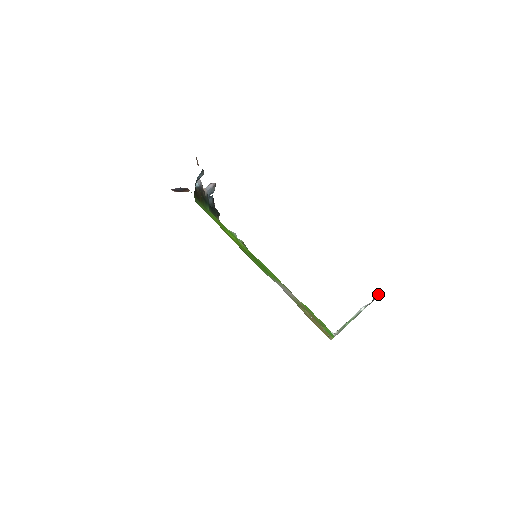
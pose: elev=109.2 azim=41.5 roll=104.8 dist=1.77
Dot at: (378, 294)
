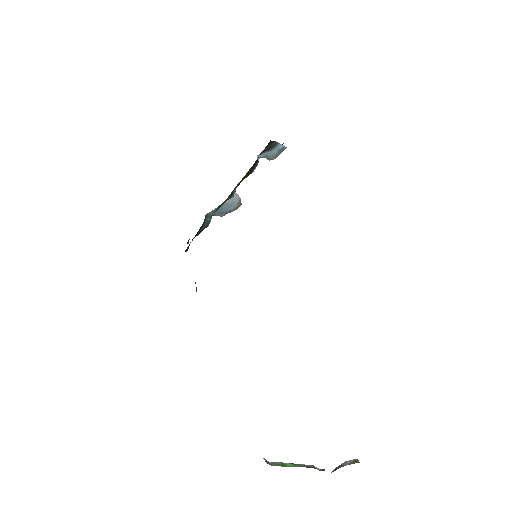
Dot at: (352, 461)
